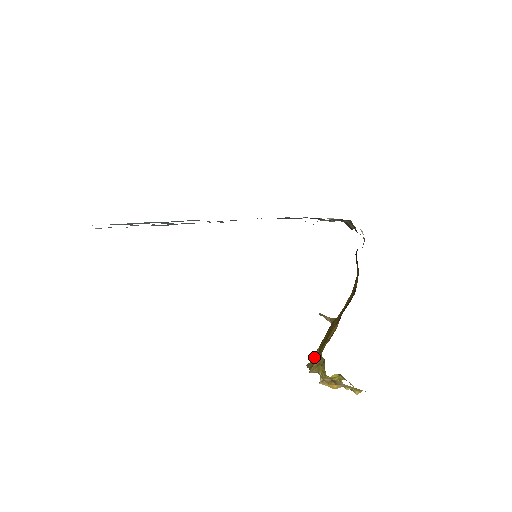
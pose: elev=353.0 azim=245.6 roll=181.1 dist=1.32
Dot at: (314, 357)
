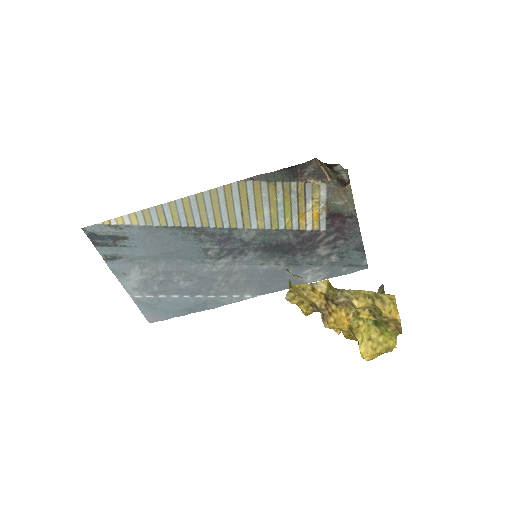
Dot at: occluded
